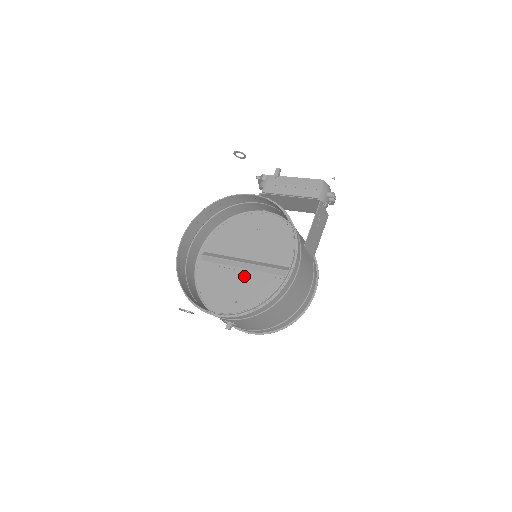
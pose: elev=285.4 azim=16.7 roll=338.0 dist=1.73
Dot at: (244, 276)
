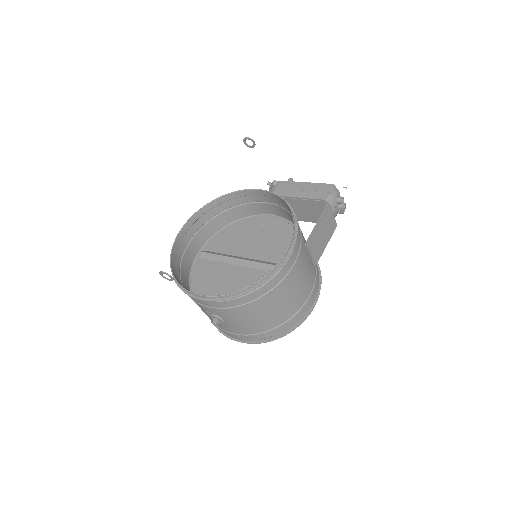
Dot at: (240, 273)
